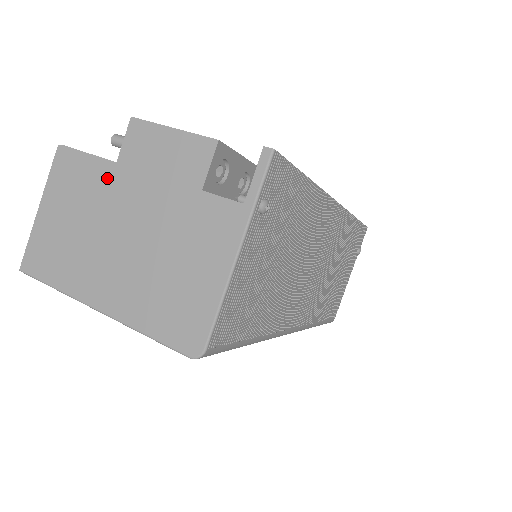
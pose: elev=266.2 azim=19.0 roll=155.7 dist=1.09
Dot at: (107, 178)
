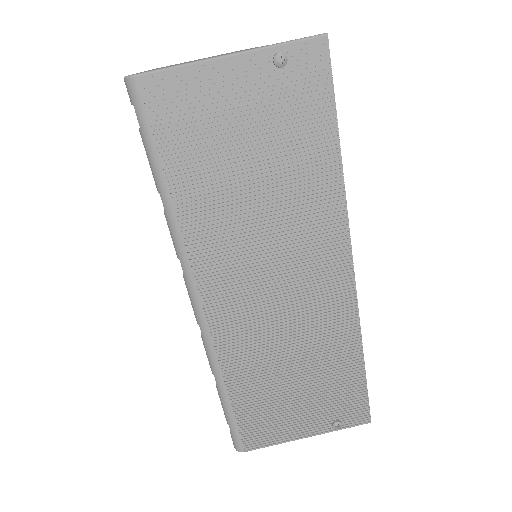
Dot at: occluded
